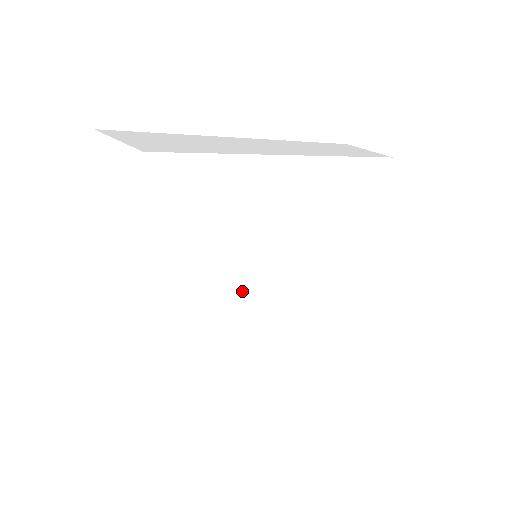
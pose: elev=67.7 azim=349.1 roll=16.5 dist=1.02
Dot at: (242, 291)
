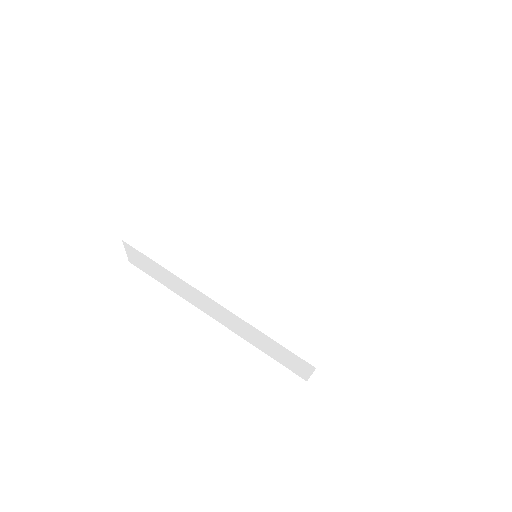
Dot at: (227, 236)
